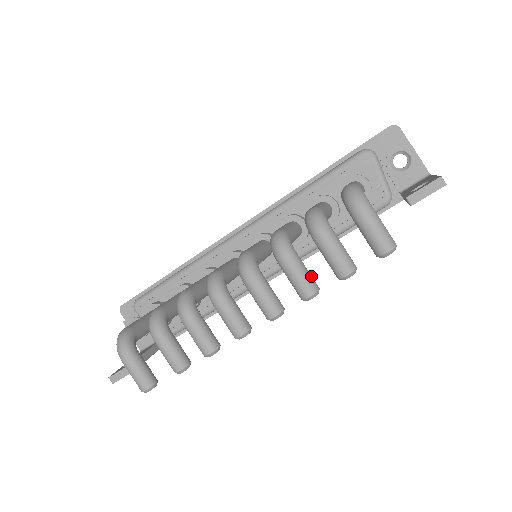
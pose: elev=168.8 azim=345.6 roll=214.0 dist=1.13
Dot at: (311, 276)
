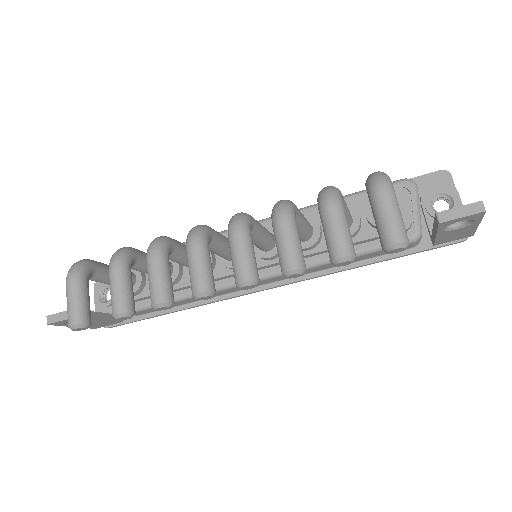
Dot at: (302, 251)
